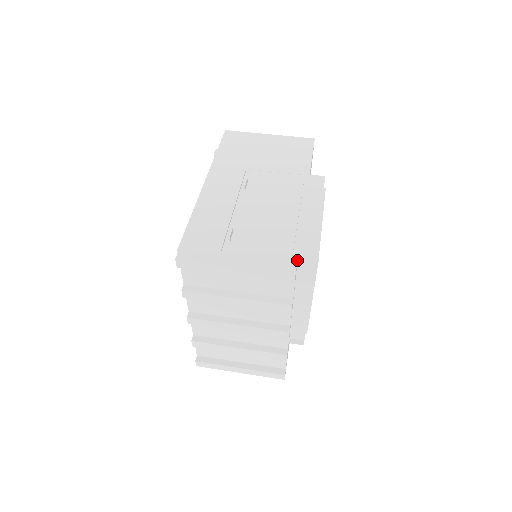
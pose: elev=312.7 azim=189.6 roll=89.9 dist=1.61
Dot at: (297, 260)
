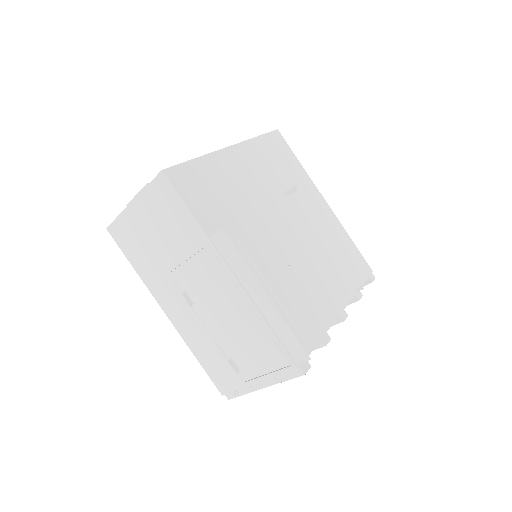
Dot at: (294, 361)
